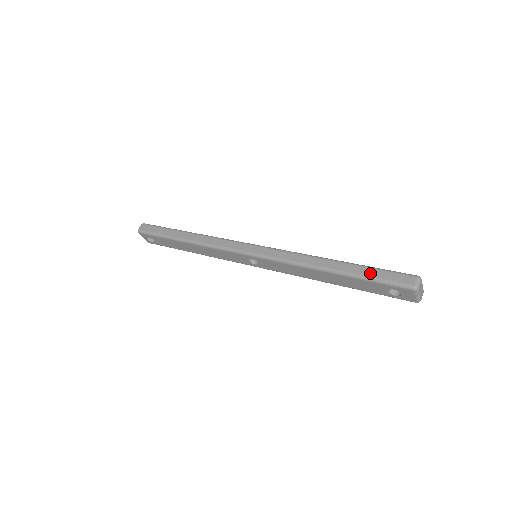
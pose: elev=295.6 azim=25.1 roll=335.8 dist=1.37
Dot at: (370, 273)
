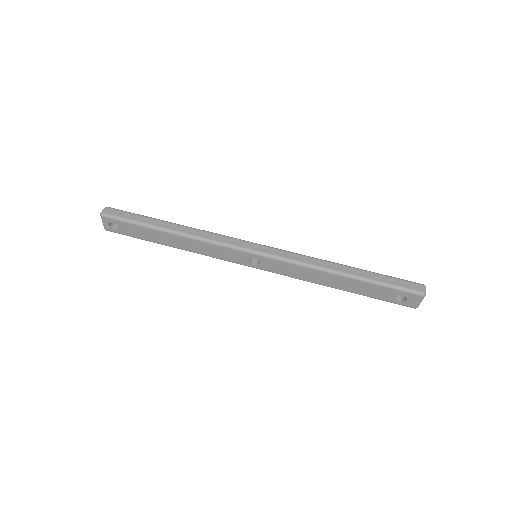
Dot at: (383, 279)
